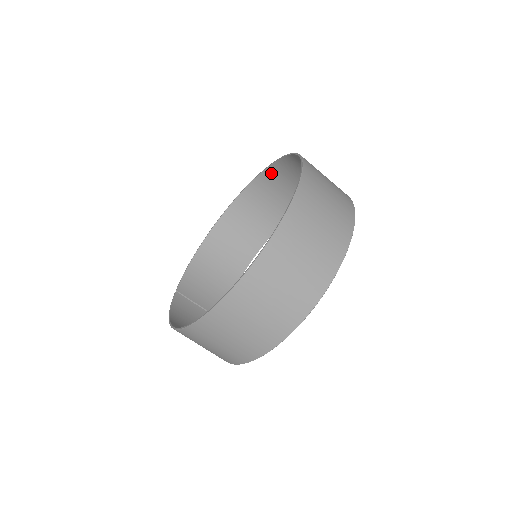
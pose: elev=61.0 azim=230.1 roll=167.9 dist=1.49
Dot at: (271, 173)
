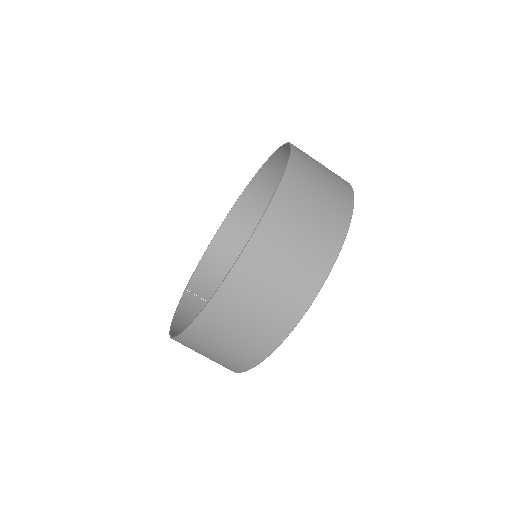
Dot at: (277, 161)
